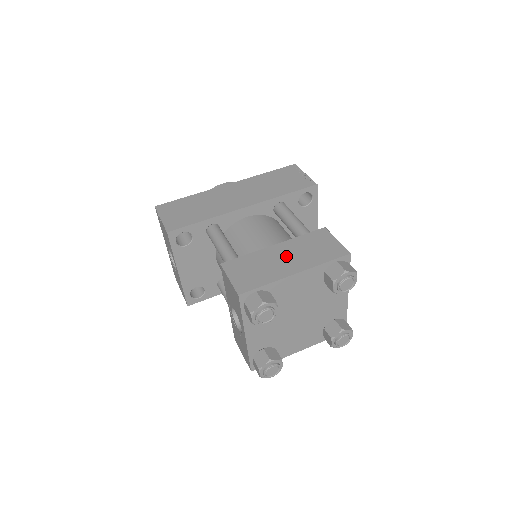
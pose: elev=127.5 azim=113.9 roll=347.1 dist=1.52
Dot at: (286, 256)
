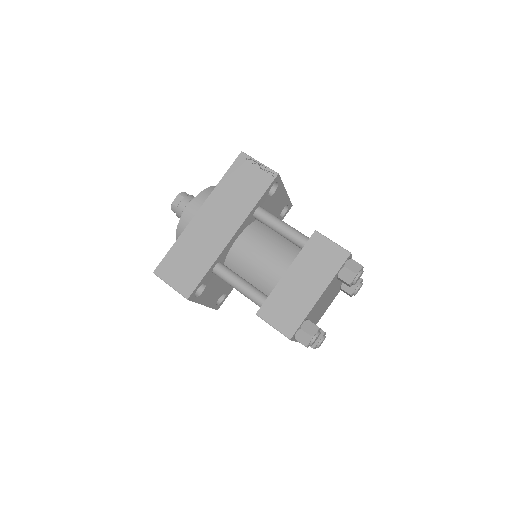
Dot at: (302, 281)
